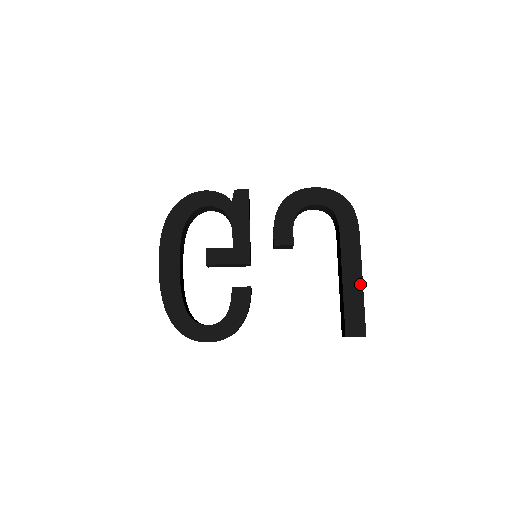
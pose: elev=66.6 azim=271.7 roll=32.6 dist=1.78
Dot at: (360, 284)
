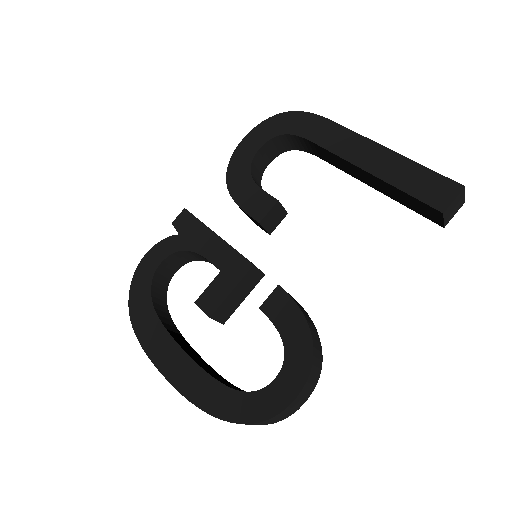
Dot at: (388, 153)
